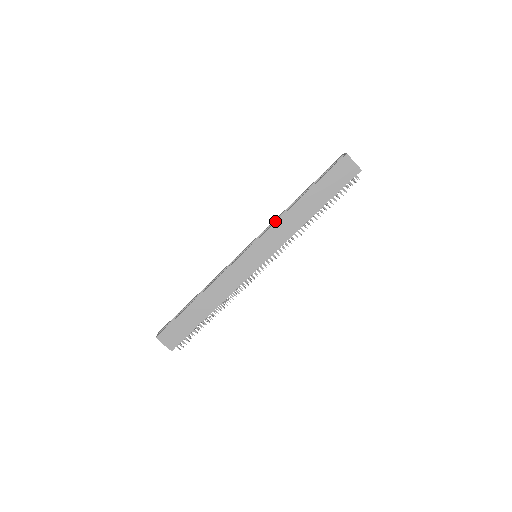
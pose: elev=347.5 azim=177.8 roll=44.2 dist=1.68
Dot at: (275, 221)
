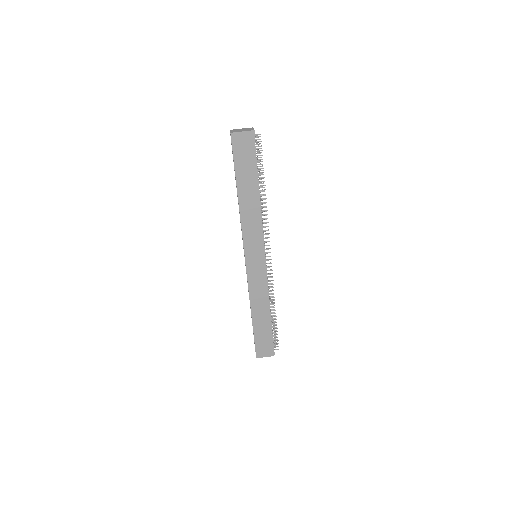
Dot at: occluded
